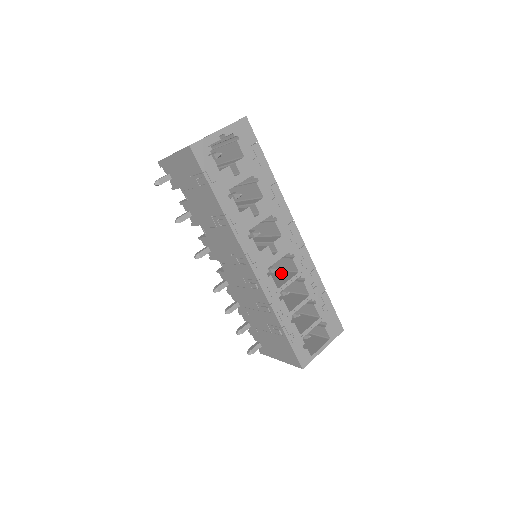
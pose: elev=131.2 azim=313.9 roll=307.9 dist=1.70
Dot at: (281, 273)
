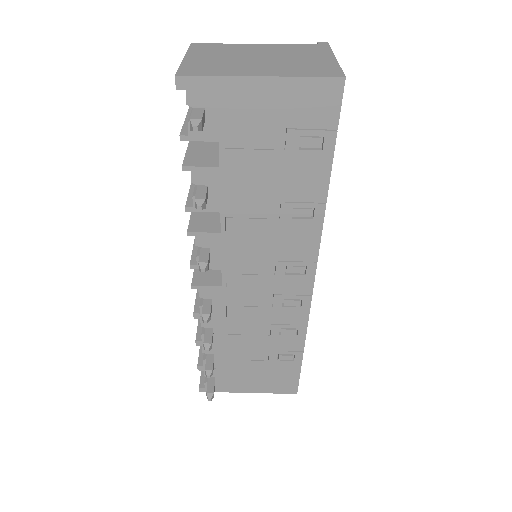
Dot at: occluded
